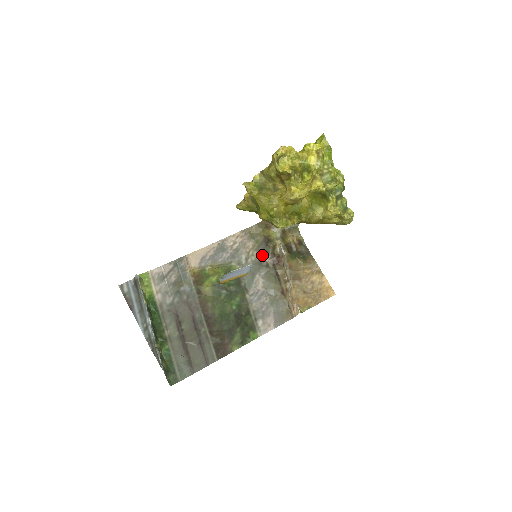
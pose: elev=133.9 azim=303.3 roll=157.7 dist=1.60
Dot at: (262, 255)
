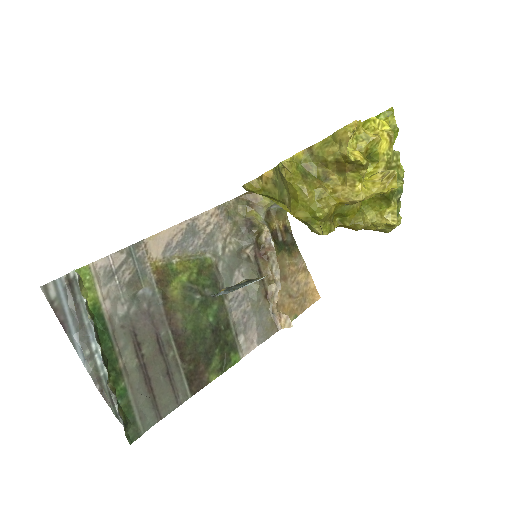
Dot at: (242, 244)
